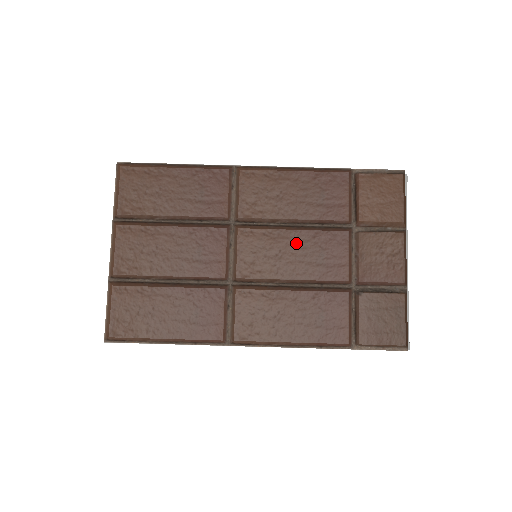
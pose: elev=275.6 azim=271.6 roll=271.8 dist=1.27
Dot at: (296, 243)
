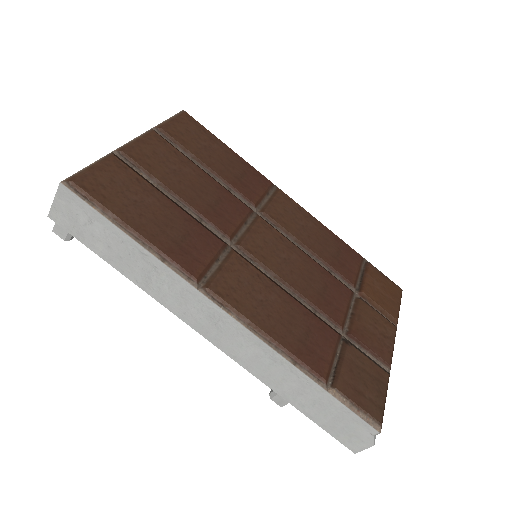
Dot at: (305, 264)
